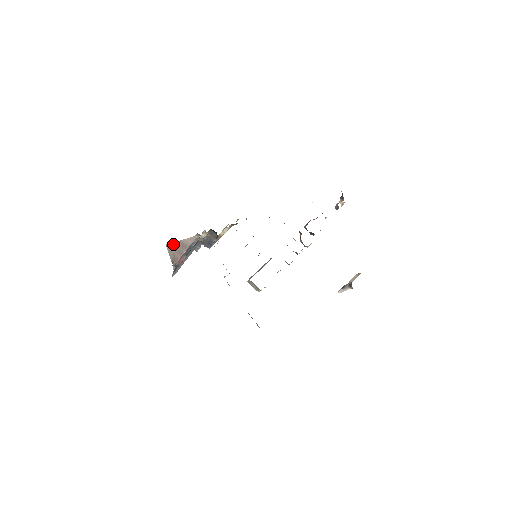
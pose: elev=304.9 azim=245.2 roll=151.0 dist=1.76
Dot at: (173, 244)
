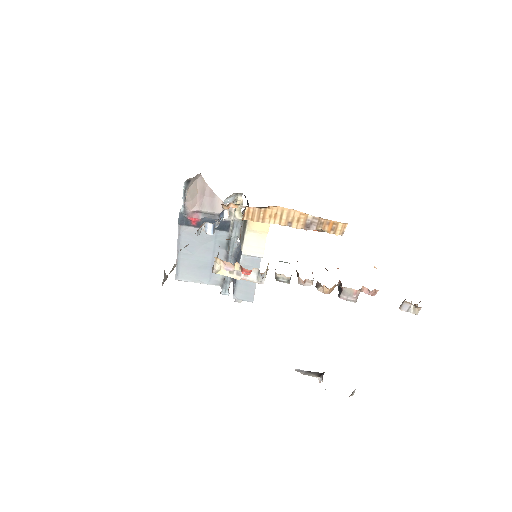
Dot at: (206, 187)
